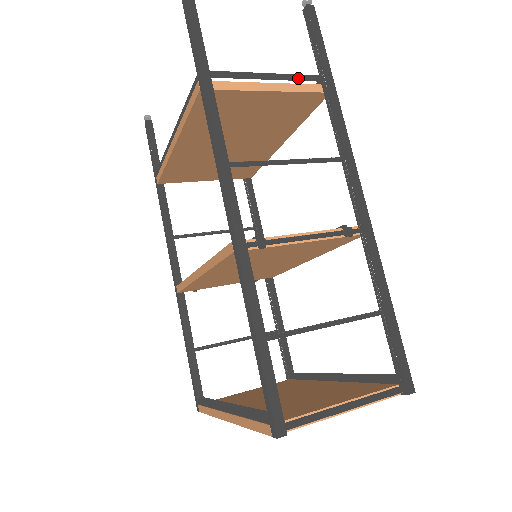
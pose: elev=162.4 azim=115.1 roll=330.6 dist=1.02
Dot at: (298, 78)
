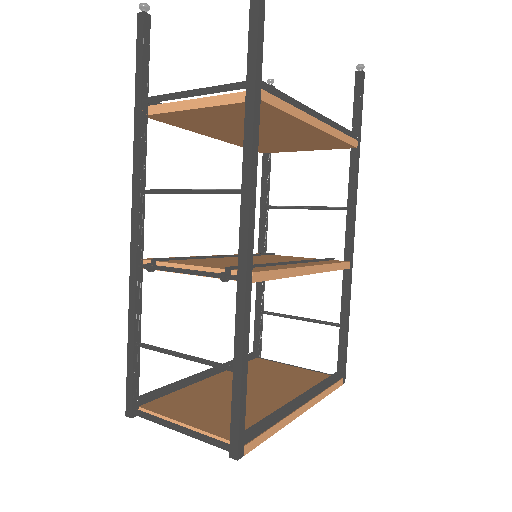
Dot at: (218, 90)
